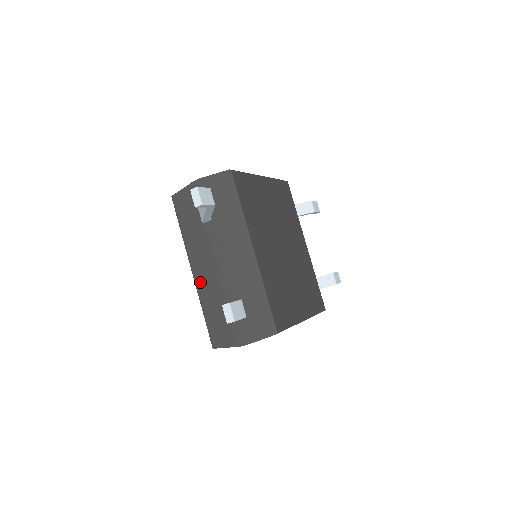
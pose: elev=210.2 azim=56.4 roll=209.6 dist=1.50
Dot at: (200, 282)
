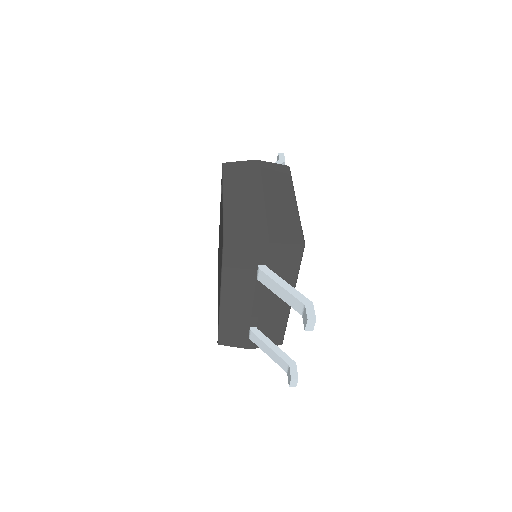
Dot at: (227, 308)
